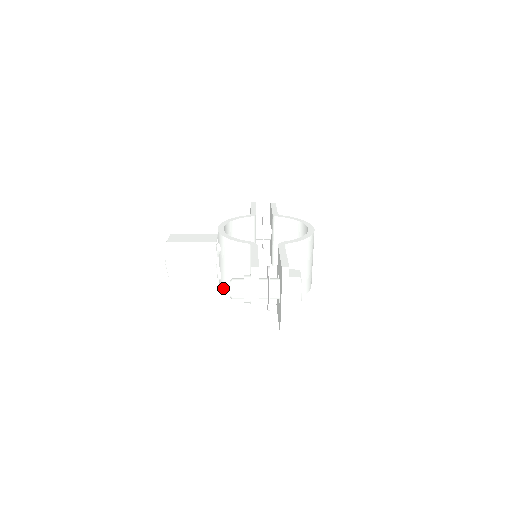
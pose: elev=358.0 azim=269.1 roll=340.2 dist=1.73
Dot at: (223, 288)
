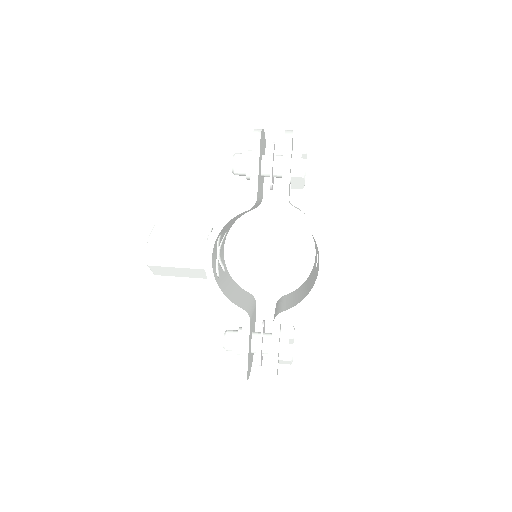
Dot at: occluded
